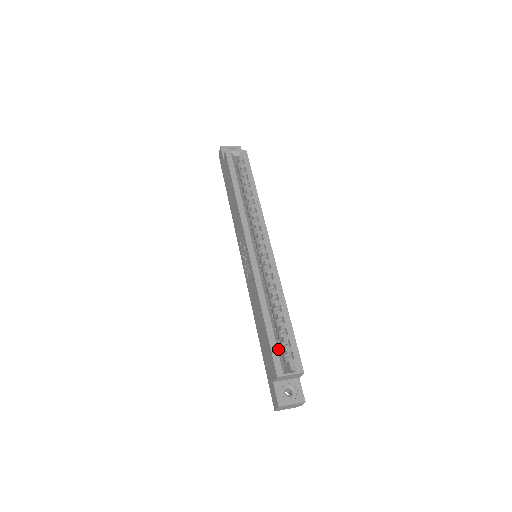
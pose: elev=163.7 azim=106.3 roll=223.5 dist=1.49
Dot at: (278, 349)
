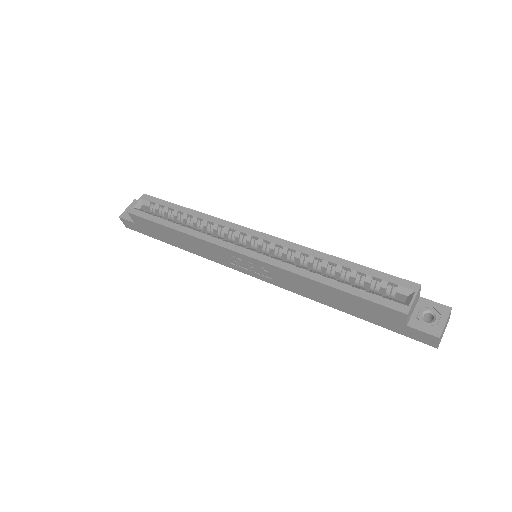
Dot at: (376, 294)
